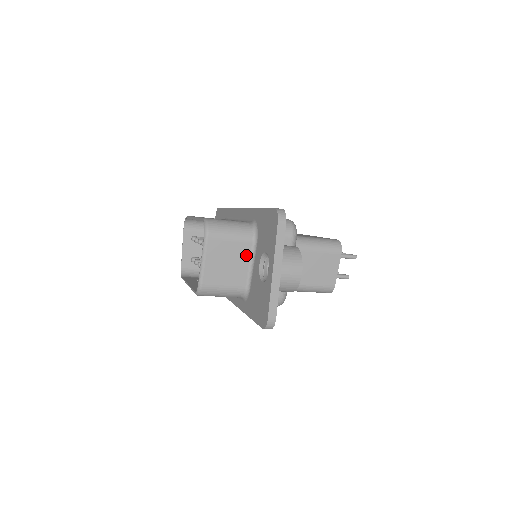
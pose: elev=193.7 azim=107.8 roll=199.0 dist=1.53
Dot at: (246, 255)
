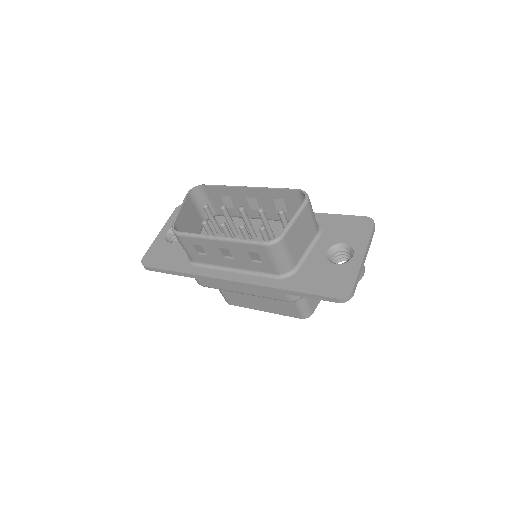
Dot at: (310, 240)
